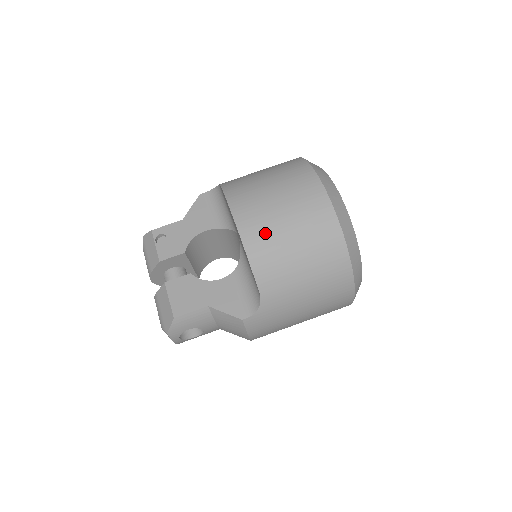
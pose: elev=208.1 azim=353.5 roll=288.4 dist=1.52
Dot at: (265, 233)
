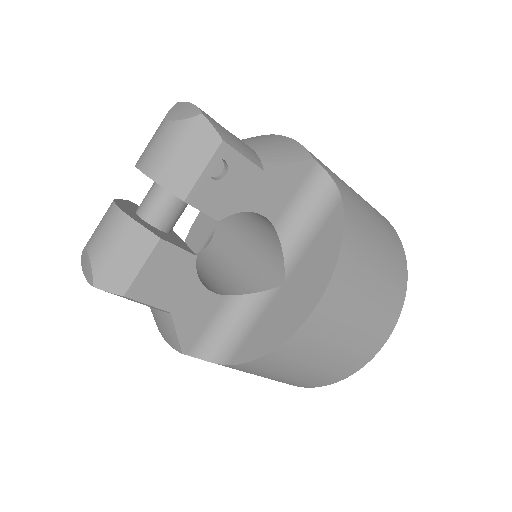
Dot at: (308, 349)
